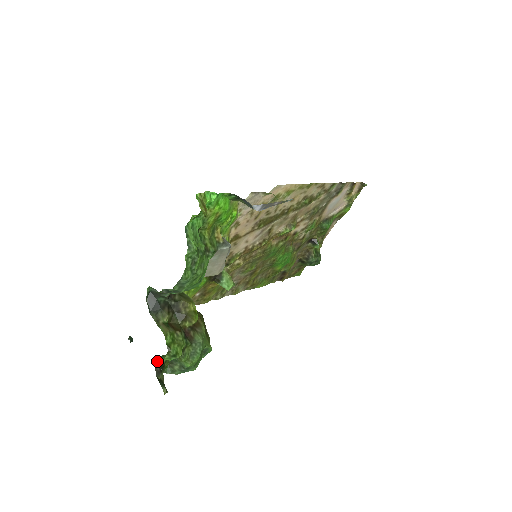
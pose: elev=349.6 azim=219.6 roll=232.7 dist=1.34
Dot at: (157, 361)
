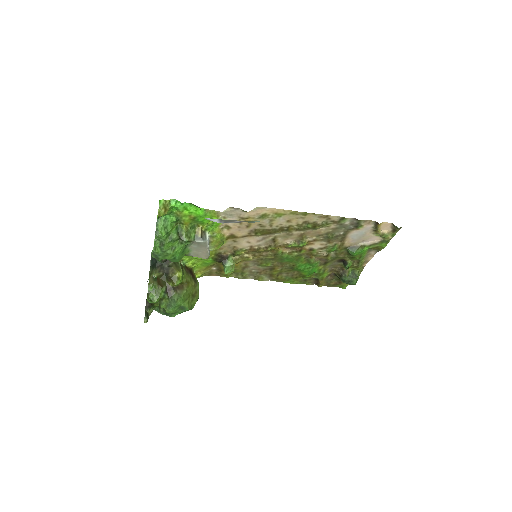
Dot at: occluded
